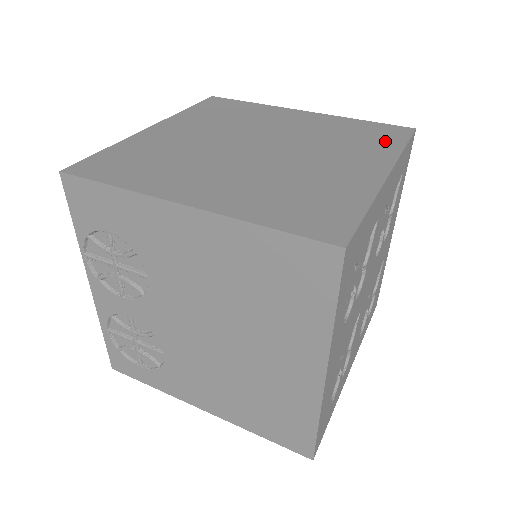
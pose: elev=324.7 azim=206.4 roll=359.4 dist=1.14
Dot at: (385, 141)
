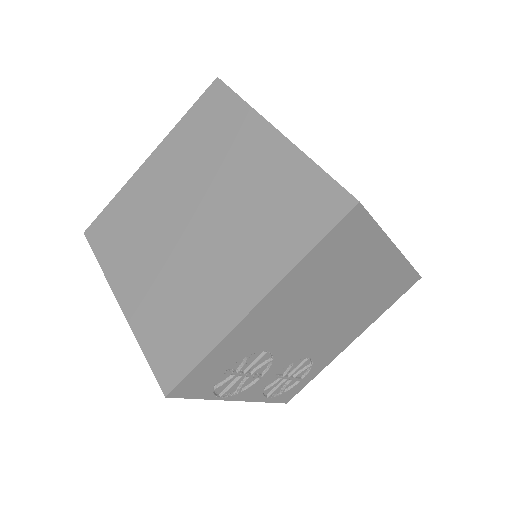
Dot at: (227, 111)
